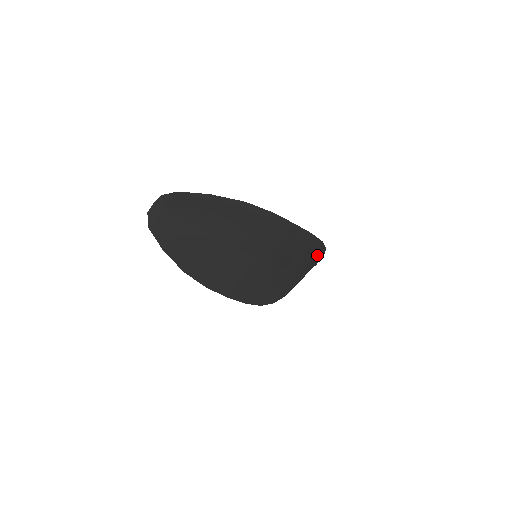
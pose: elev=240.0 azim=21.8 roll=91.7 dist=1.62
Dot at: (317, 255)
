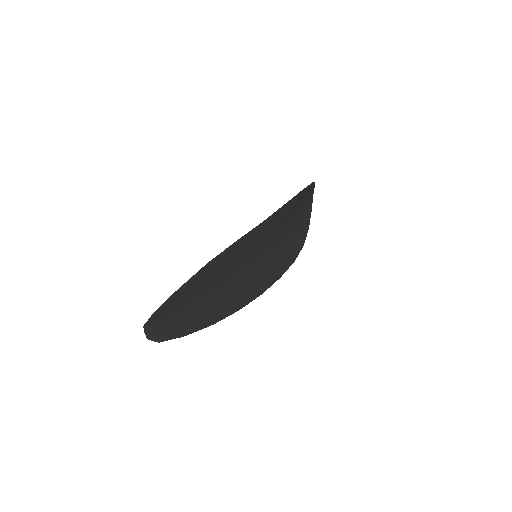
Dot at: (308, 190)
